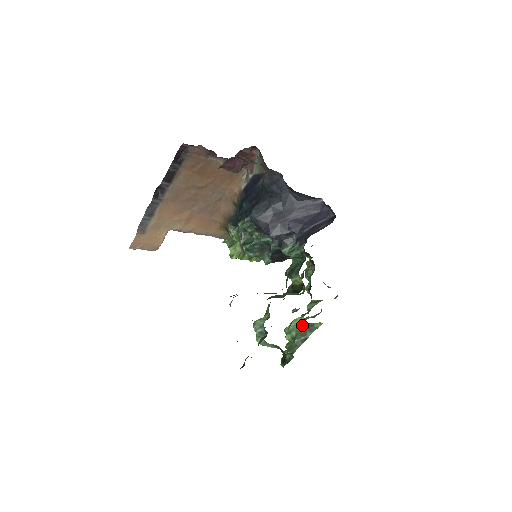
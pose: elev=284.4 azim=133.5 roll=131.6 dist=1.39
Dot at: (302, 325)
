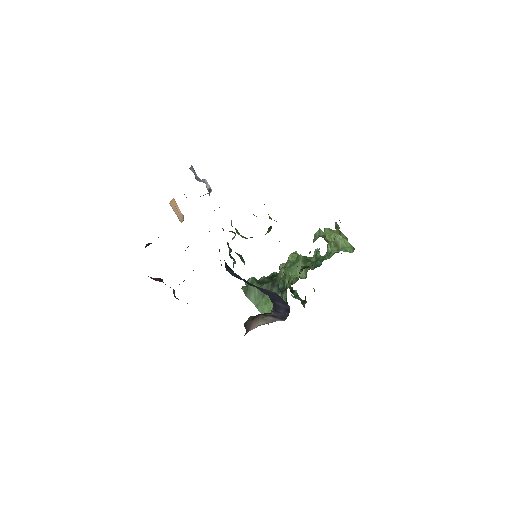
Dot at: occluded
